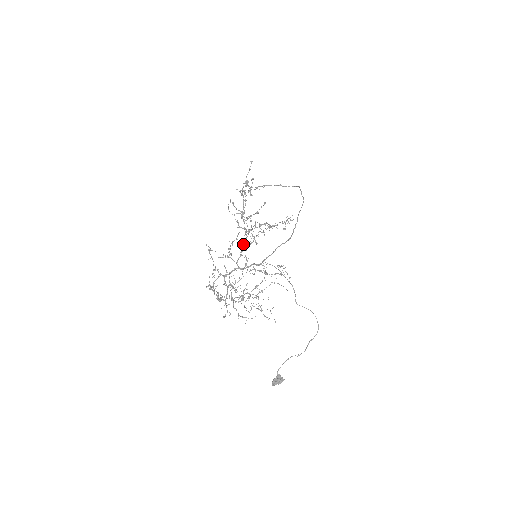
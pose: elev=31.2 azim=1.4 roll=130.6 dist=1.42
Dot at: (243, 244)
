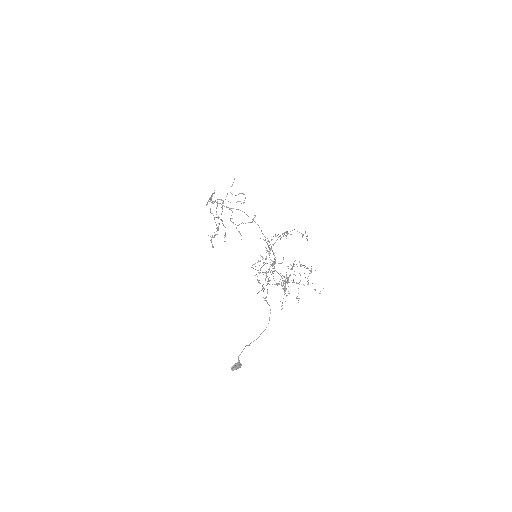
Dot at: occluded
